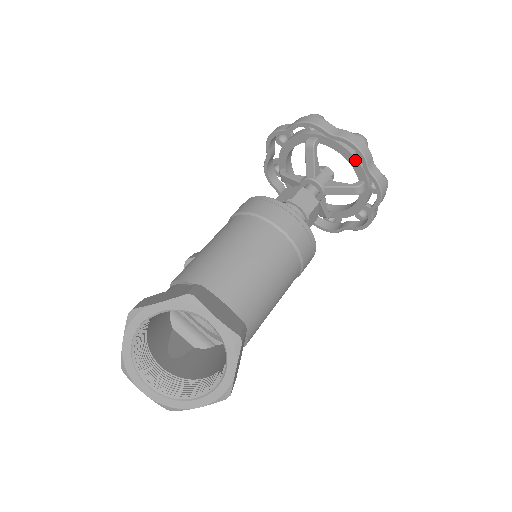
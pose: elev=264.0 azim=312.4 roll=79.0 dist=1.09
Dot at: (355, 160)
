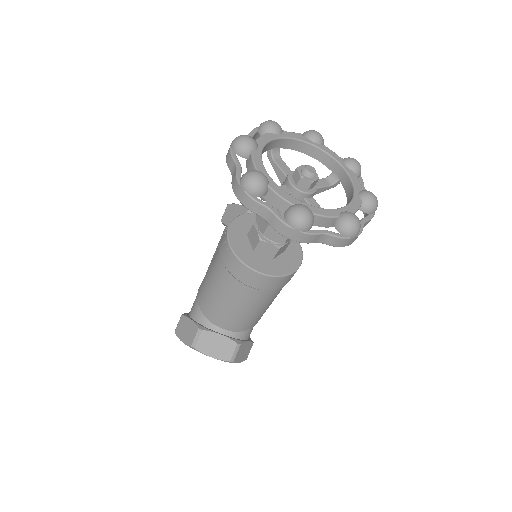
Dot at: occluded
